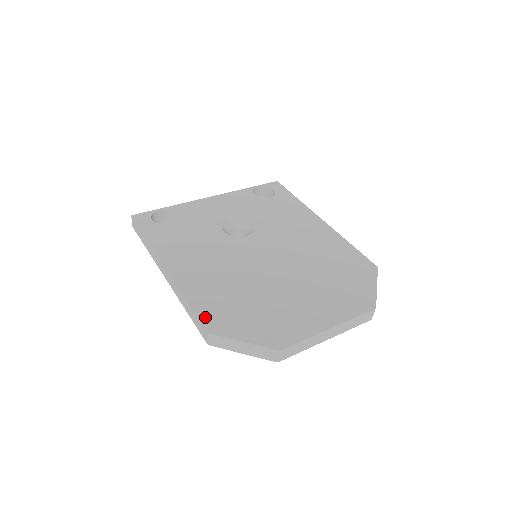
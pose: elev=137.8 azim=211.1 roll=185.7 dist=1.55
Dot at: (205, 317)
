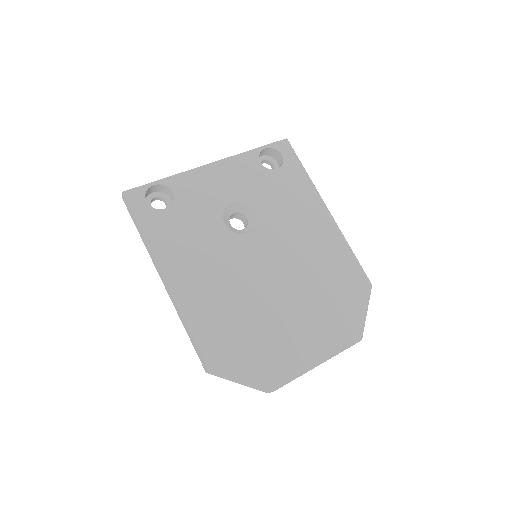
Dot at: (206, 351)
